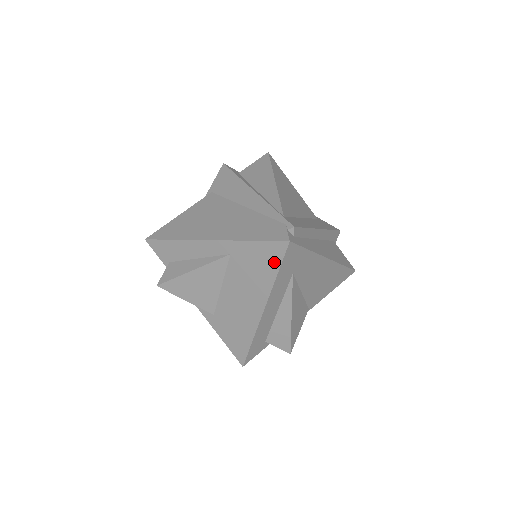
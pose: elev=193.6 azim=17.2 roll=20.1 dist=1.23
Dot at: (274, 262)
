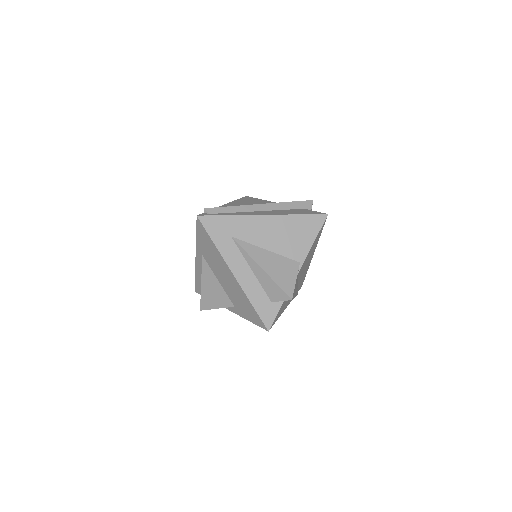
Dot at: (206, 236)
